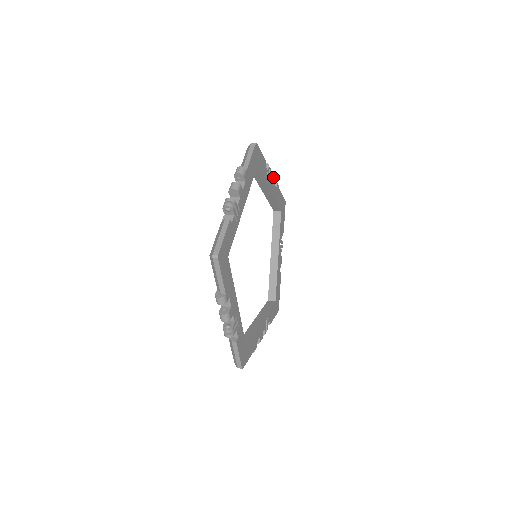
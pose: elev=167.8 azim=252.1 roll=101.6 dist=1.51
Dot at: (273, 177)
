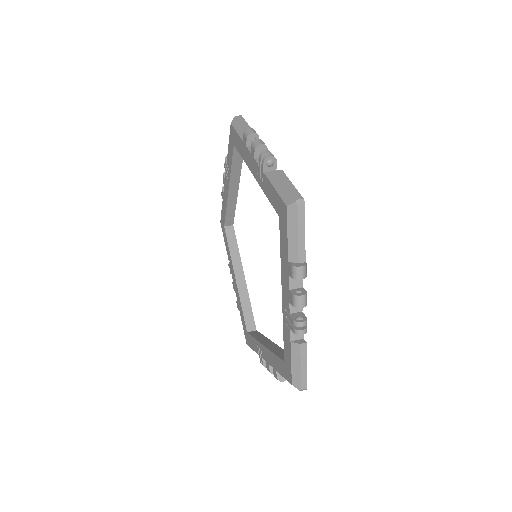
Dot at: occluded
